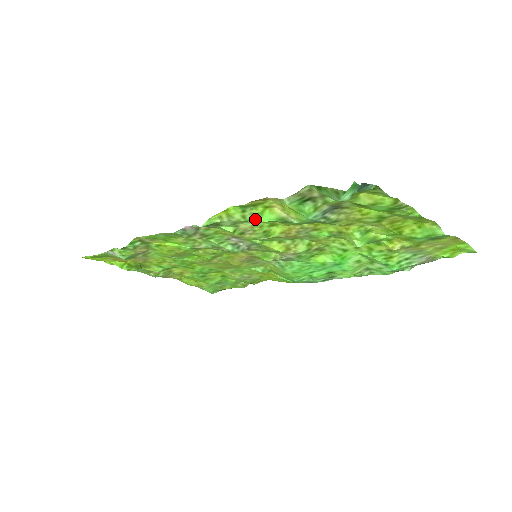
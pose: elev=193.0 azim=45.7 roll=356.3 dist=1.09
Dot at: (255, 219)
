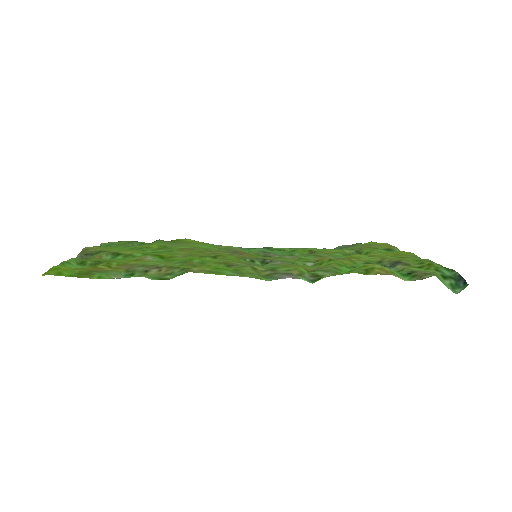
Dot at: (348, 272)
